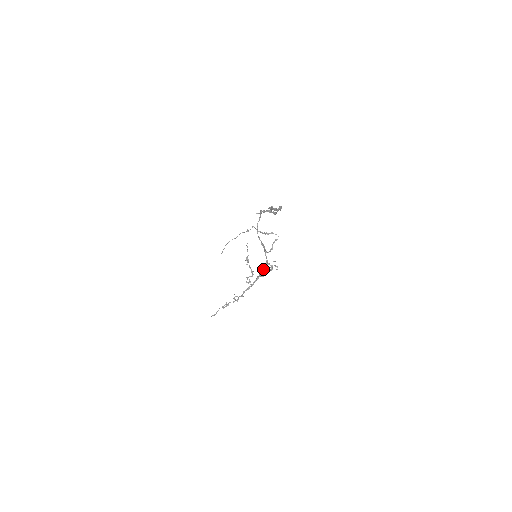
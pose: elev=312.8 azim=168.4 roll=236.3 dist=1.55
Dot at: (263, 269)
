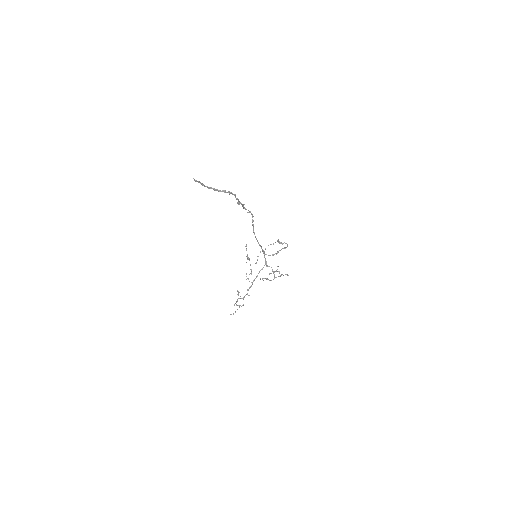
Dot at: (261, 269)
